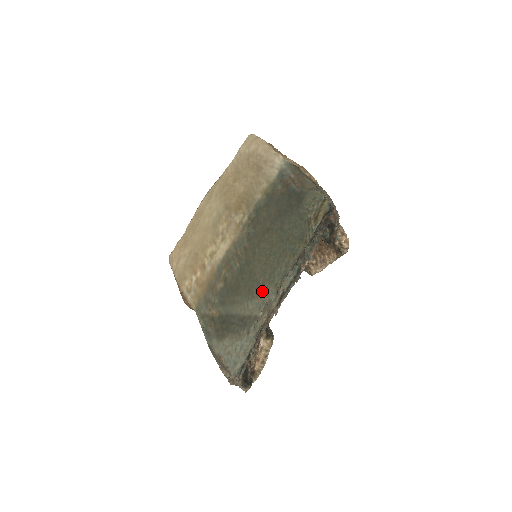
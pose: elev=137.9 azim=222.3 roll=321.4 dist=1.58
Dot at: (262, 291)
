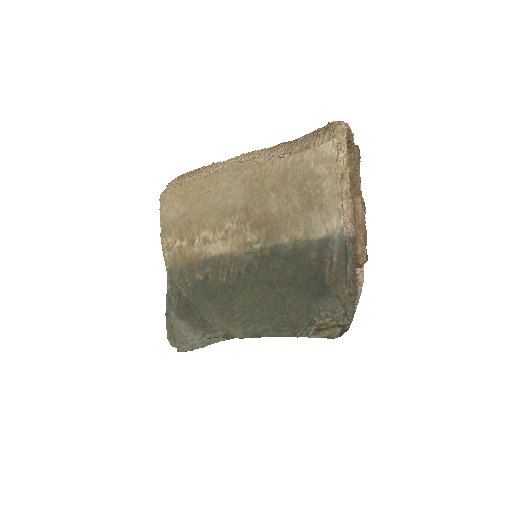
Dot at: (232, 324)
